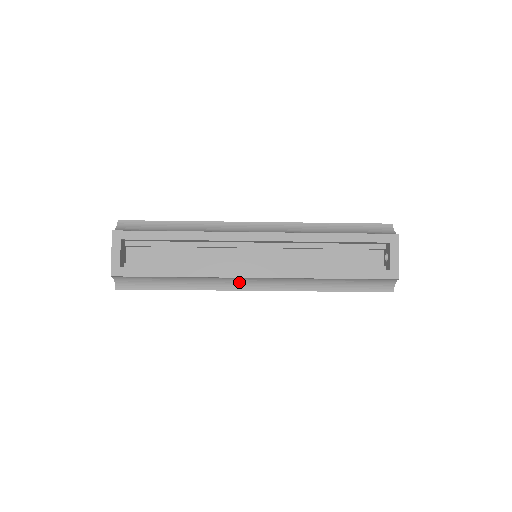
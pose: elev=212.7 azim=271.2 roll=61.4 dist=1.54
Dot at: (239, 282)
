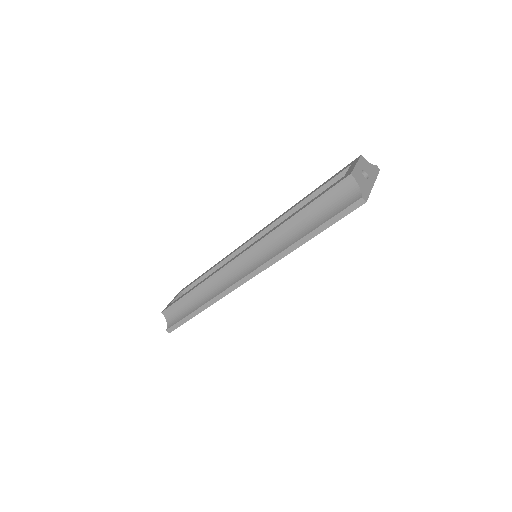
Dot at: (233, 276)
